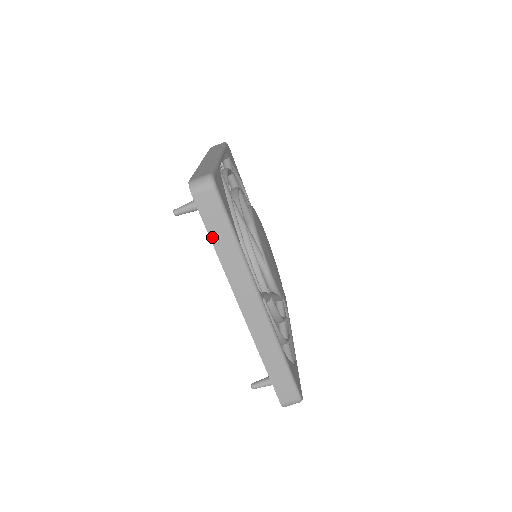
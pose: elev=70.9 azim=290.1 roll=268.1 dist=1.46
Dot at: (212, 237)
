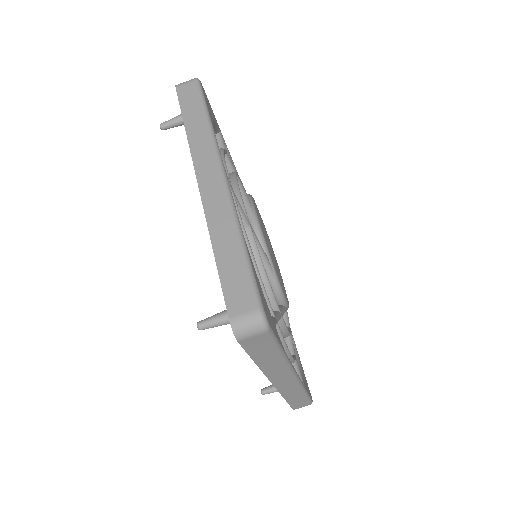
Dot at: (185, 116)
